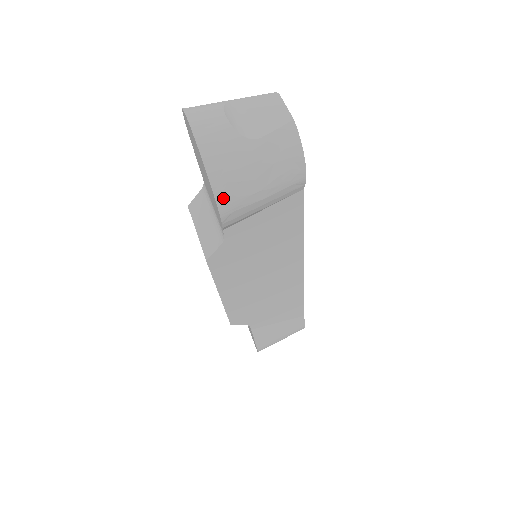
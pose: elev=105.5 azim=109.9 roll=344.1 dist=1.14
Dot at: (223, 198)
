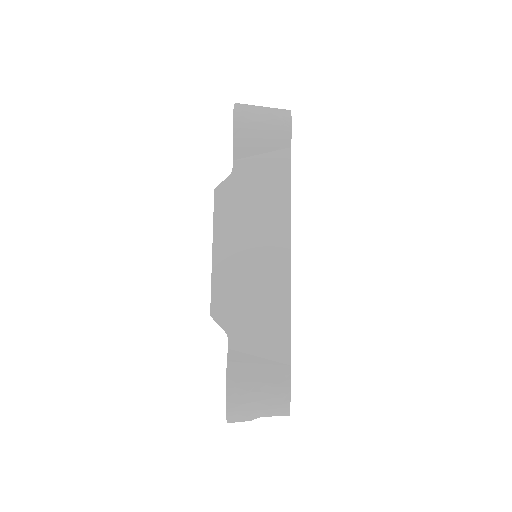
Dot at: (238, 115)
